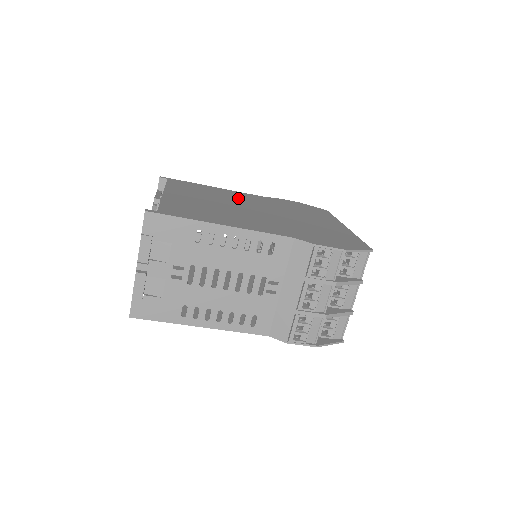
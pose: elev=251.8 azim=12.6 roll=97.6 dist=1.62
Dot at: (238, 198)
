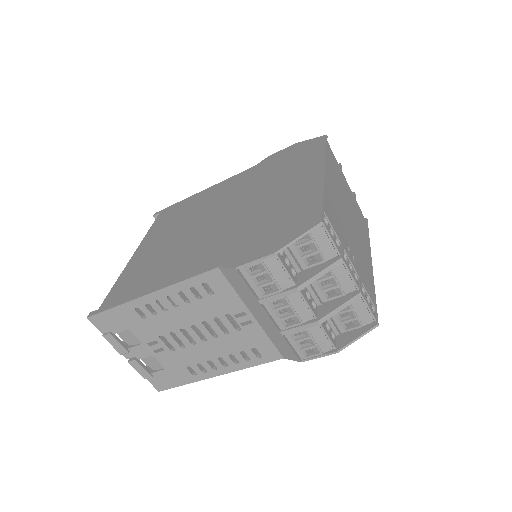
Dot at: (213, 200)
